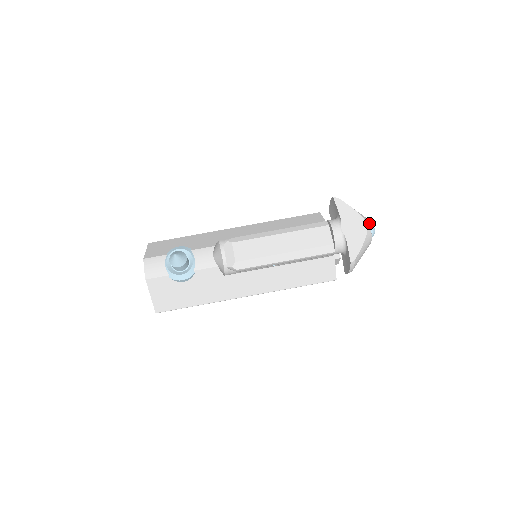
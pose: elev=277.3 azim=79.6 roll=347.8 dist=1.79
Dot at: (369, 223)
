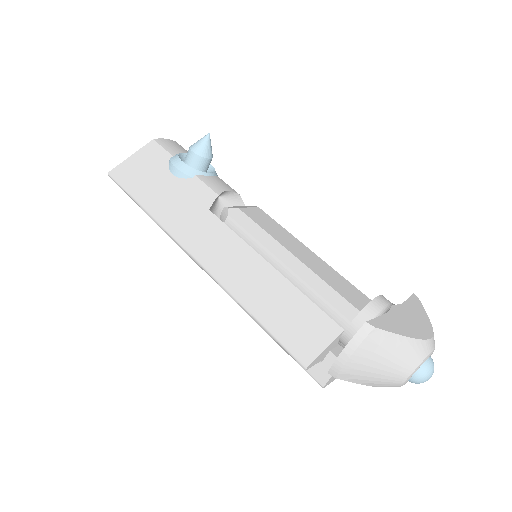
Dot at: occluded
